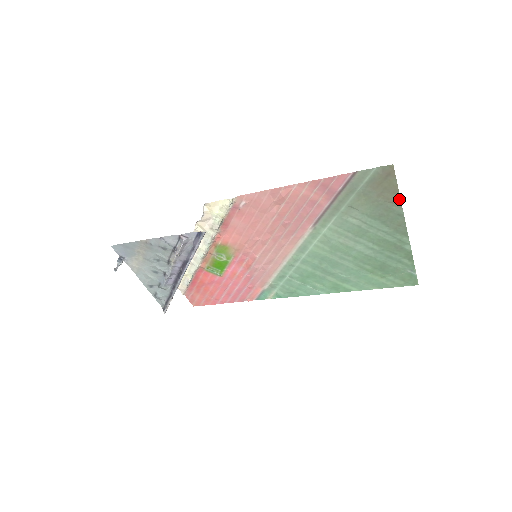
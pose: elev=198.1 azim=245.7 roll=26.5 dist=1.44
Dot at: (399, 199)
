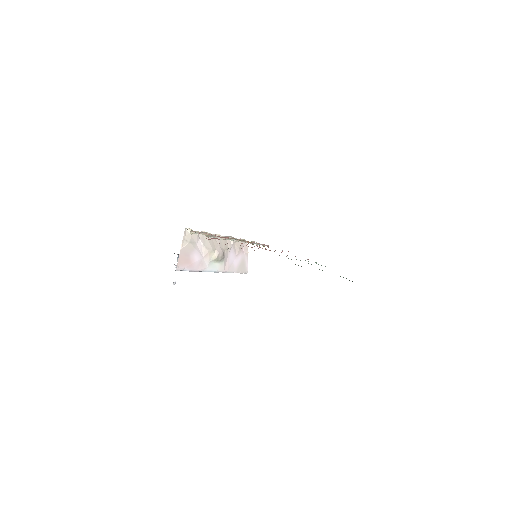
Dot at: occluded
